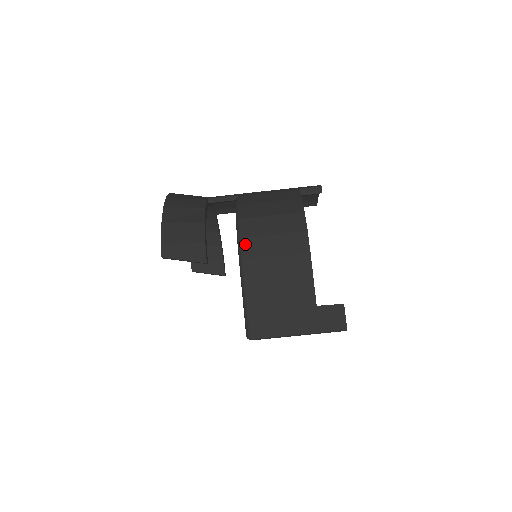
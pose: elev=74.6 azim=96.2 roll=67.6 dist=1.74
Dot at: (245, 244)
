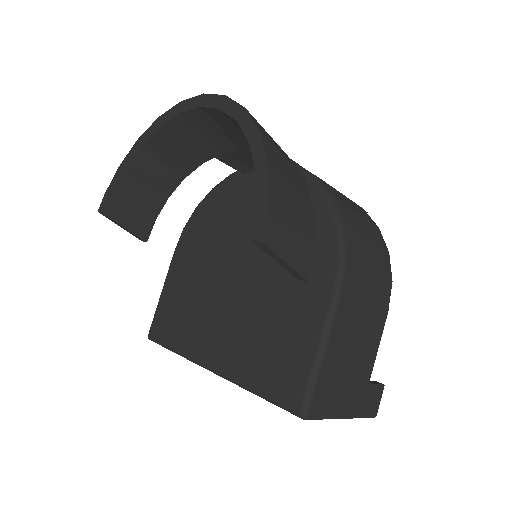
Dot at: (349, 271)
